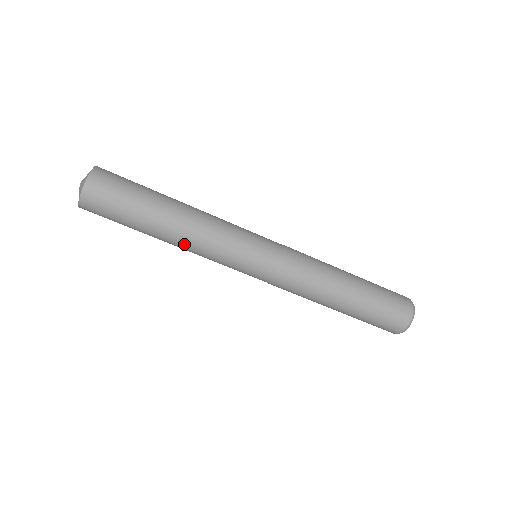
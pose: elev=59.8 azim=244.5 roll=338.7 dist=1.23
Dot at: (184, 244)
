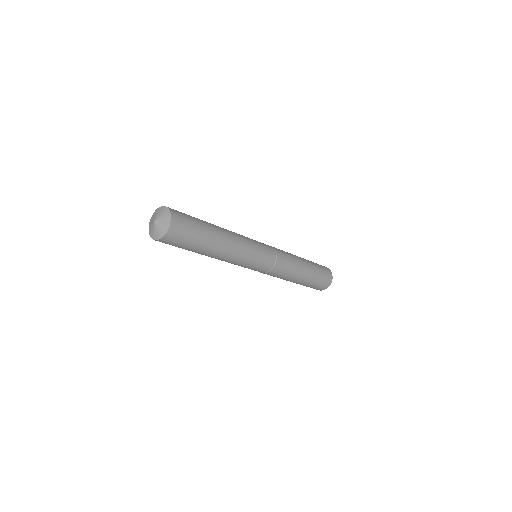
Dot at: (220, 259)
